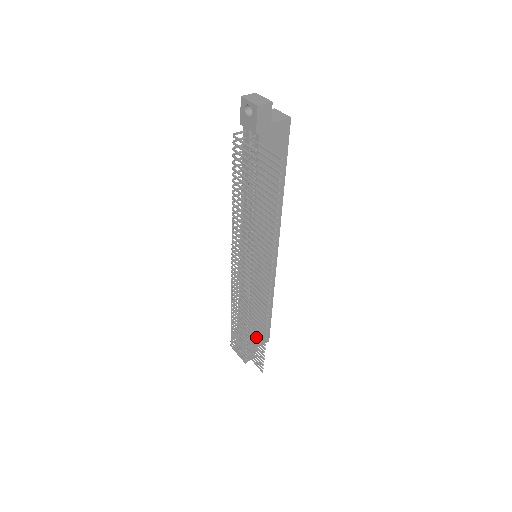
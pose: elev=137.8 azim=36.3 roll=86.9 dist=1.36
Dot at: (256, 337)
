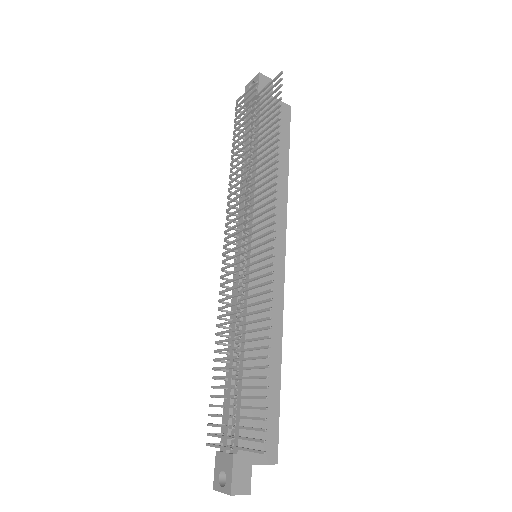
Dot at: occluded
